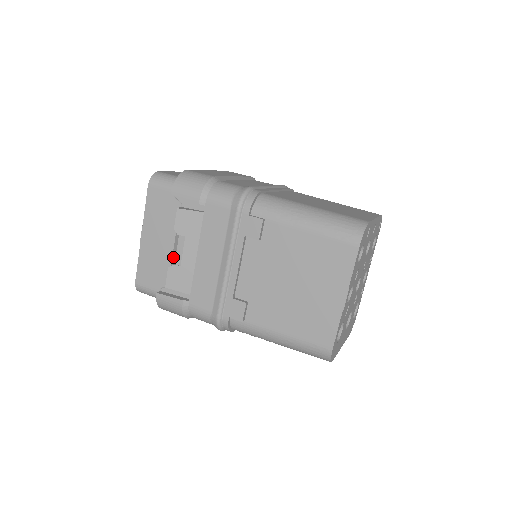
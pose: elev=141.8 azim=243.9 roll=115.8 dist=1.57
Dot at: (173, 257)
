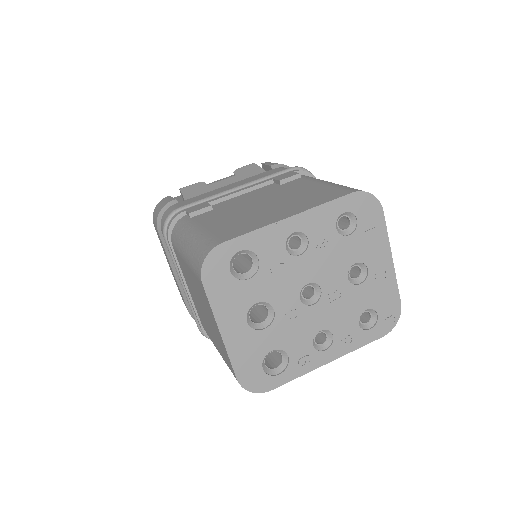
Dot at: occluded
